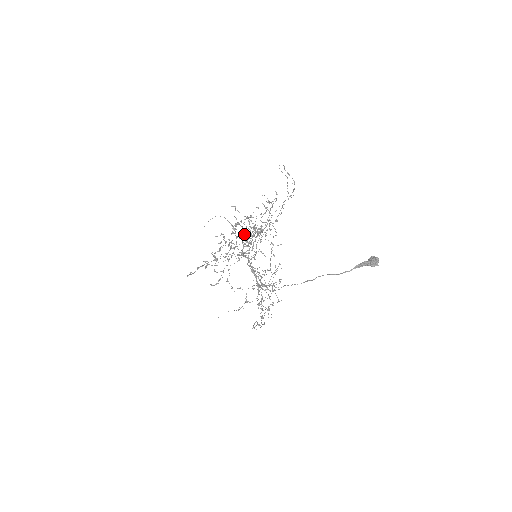
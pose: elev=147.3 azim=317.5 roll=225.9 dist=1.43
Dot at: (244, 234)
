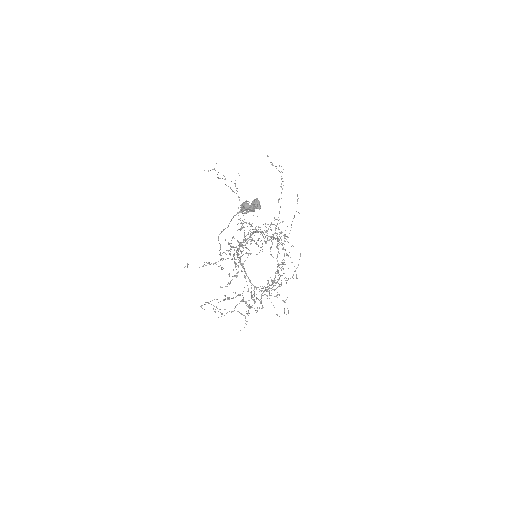
Dot at: occluded
